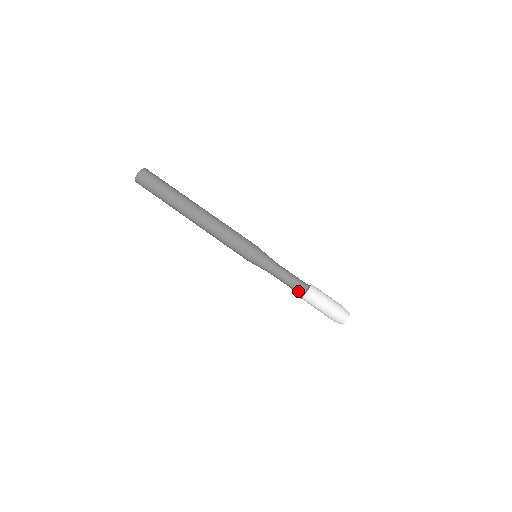
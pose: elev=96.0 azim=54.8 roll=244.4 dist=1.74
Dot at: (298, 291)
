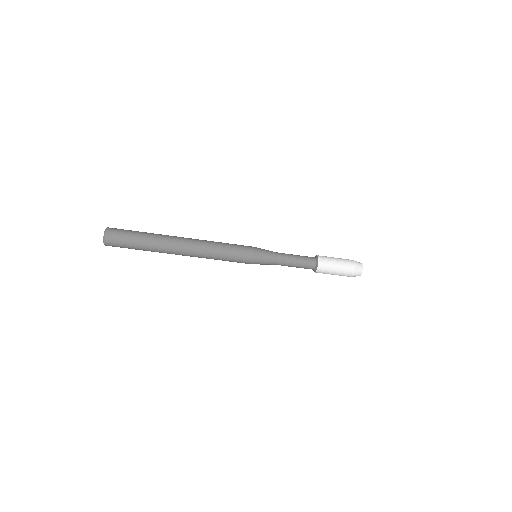
Dot at: occluded
